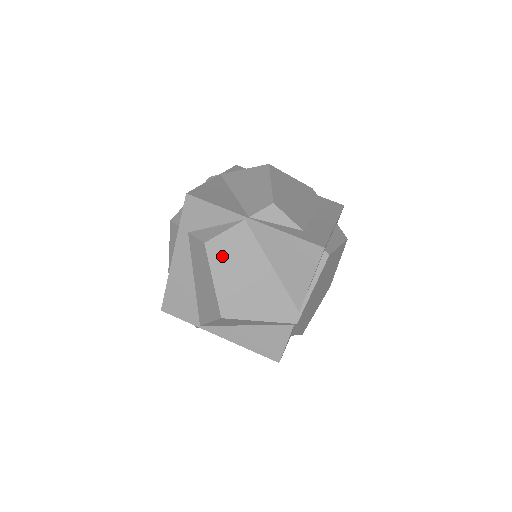
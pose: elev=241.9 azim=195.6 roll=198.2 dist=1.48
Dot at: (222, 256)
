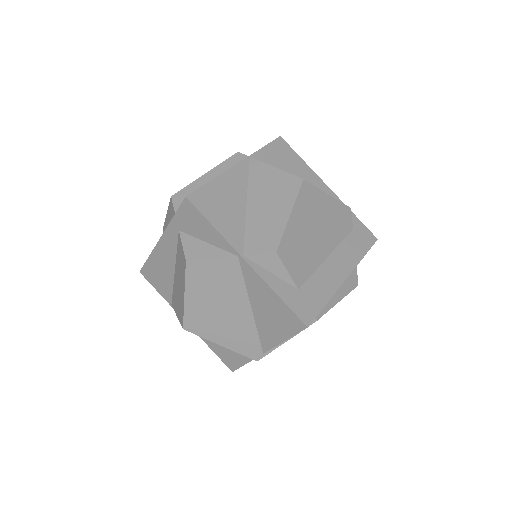
Dot at: (201, 279)
